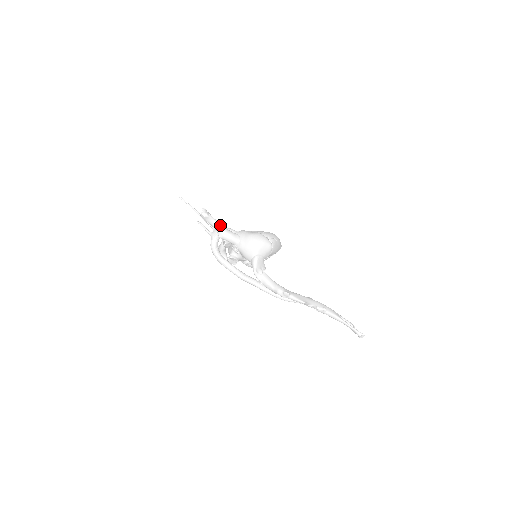
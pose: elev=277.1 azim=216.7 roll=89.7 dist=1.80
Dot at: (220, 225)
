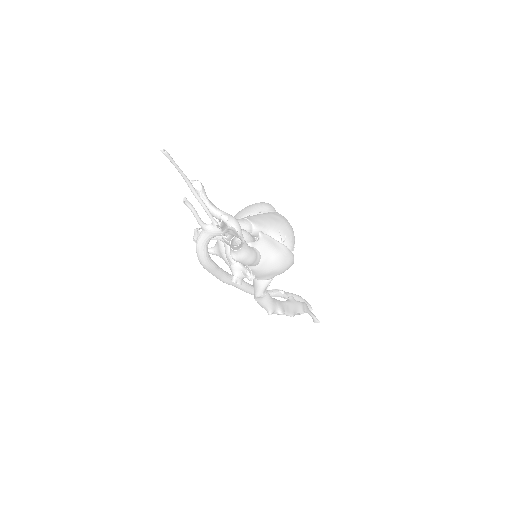
Dot at: (242, 244)
